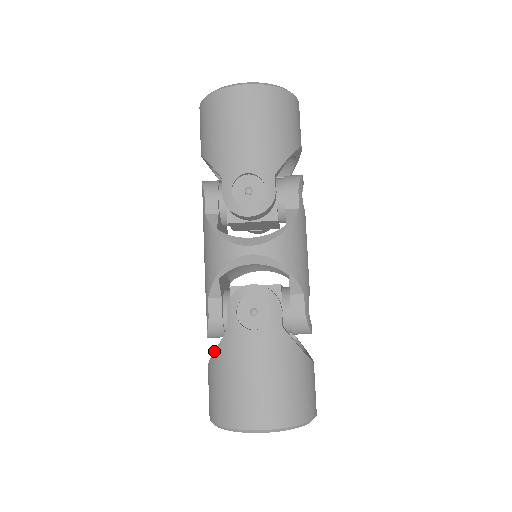
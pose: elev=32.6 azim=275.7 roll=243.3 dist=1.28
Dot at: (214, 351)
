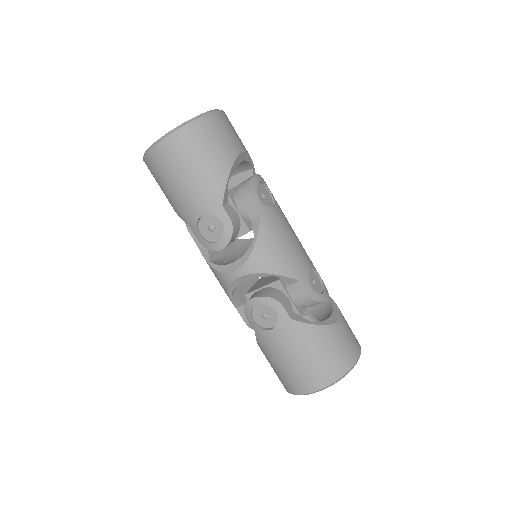
Dot at: (258, 345)
